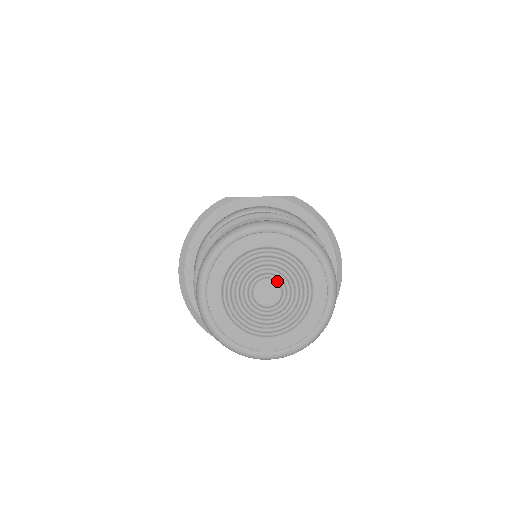
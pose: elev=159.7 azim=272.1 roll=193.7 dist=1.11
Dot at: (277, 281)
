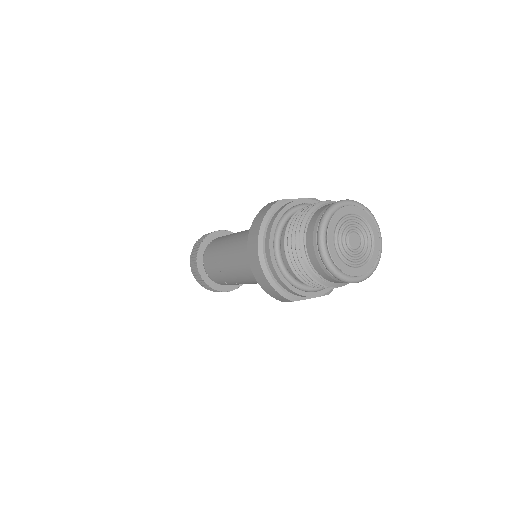
Dot at: (357, 233)
